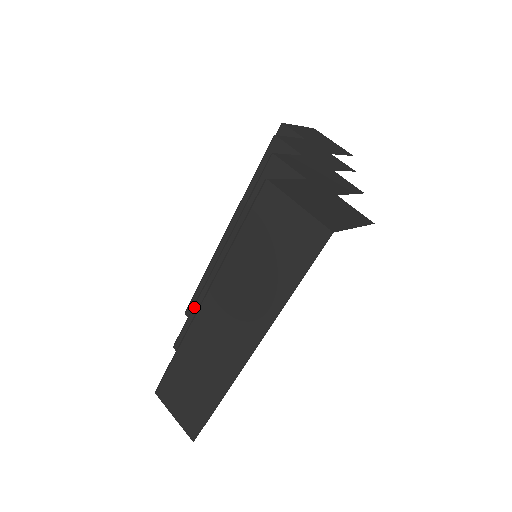
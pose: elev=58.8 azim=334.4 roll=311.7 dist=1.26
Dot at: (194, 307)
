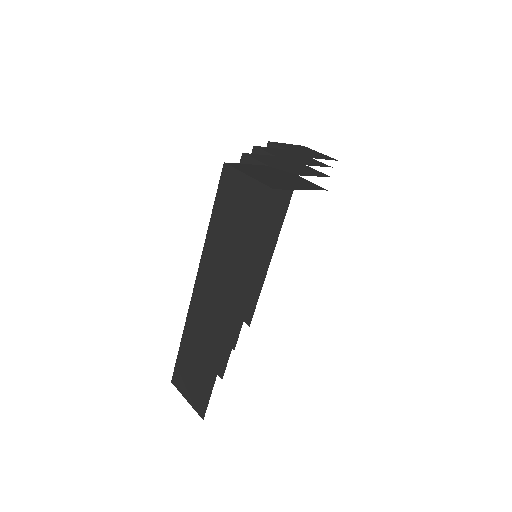
Dot at: occluded
